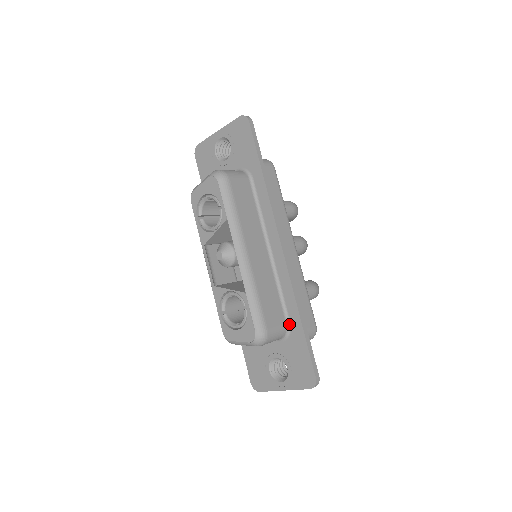
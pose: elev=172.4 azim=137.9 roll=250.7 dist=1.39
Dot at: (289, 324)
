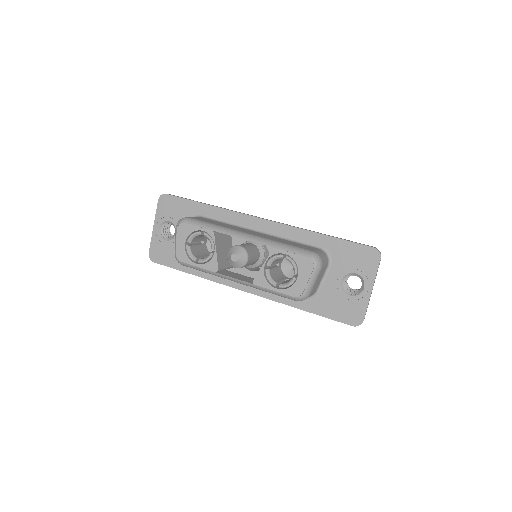
Dot at: (321, 248)
